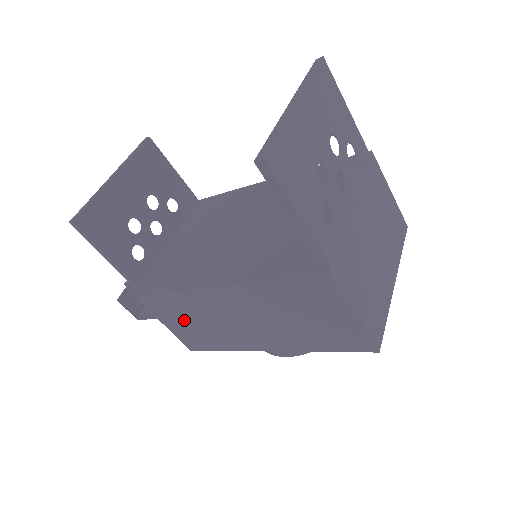
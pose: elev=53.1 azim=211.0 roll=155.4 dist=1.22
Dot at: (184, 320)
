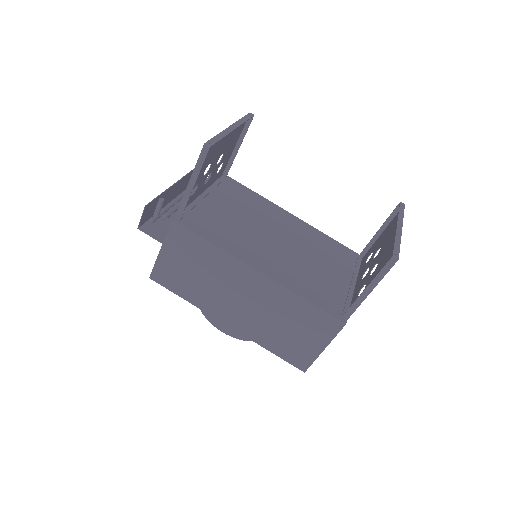
Dot at: (188, 263)
